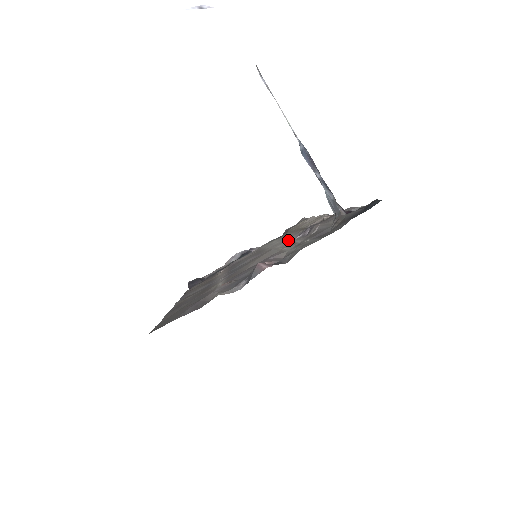
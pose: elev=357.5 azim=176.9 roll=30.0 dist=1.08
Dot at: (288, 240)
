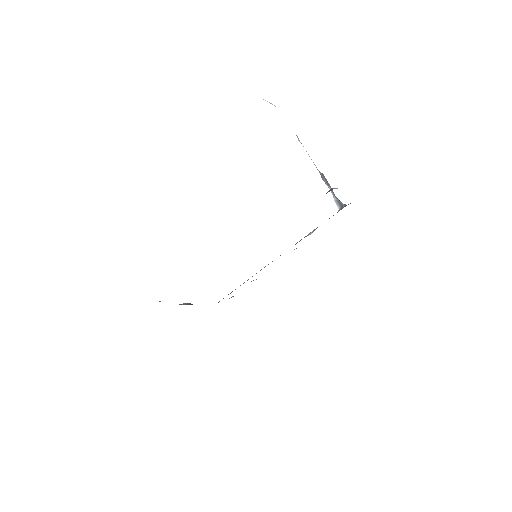
Dot at: occluded
